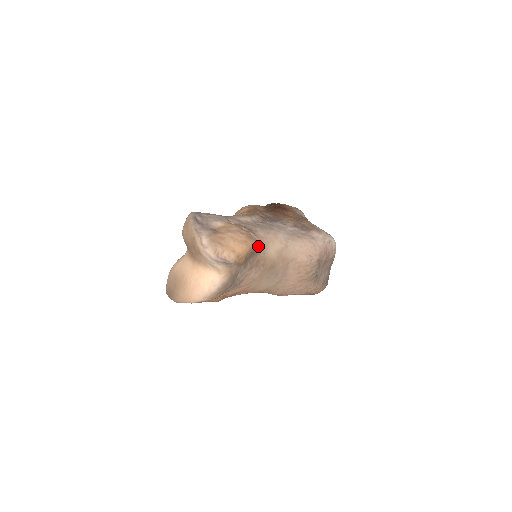
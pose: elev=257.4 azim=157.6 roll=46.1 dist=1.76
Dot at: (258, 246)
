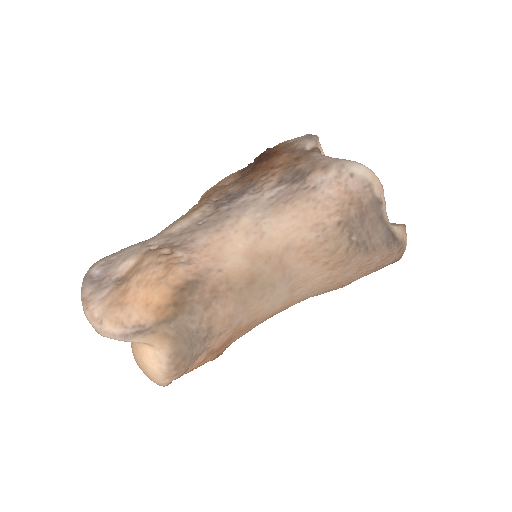
Dot at: (197, 268)
